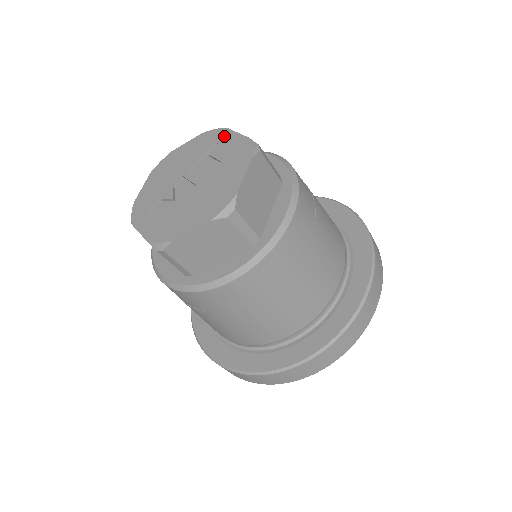
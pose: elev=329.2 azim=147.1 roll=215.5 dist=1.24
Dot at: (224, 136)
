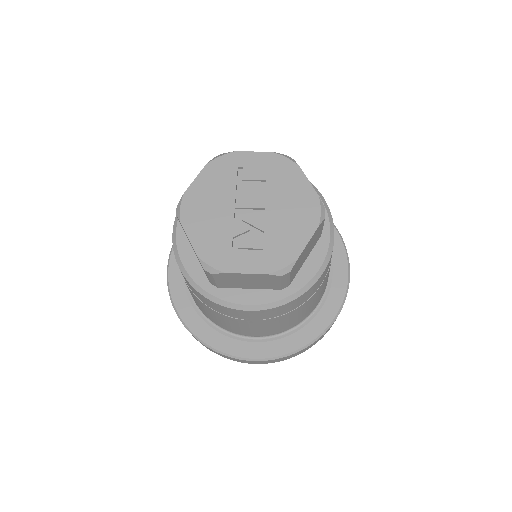
Dot at: (241, 159)
